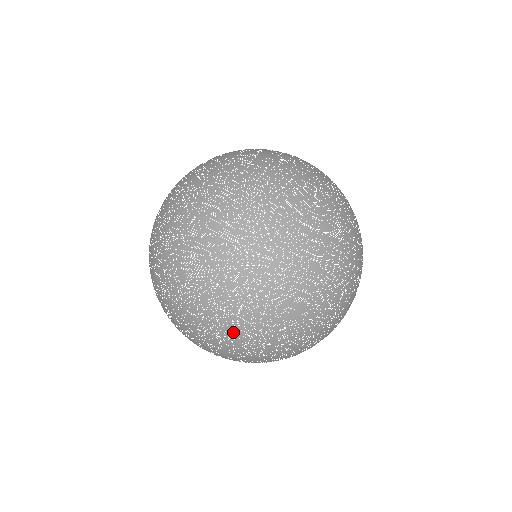
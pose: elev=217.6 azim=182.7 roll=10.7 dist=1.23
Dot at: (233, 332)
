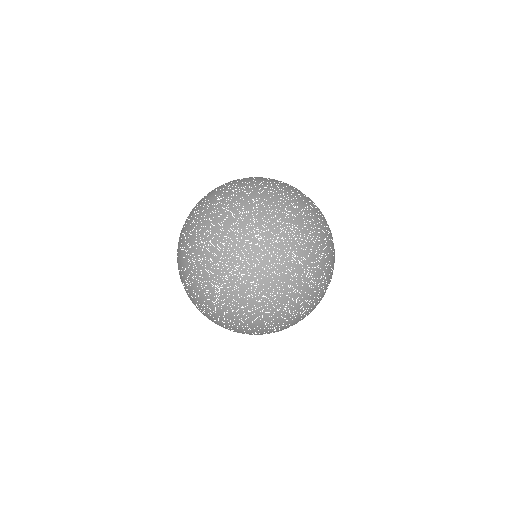
Dot at: (245, 272)
